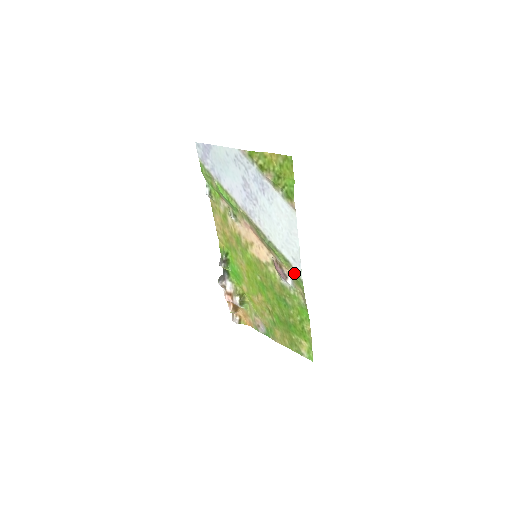
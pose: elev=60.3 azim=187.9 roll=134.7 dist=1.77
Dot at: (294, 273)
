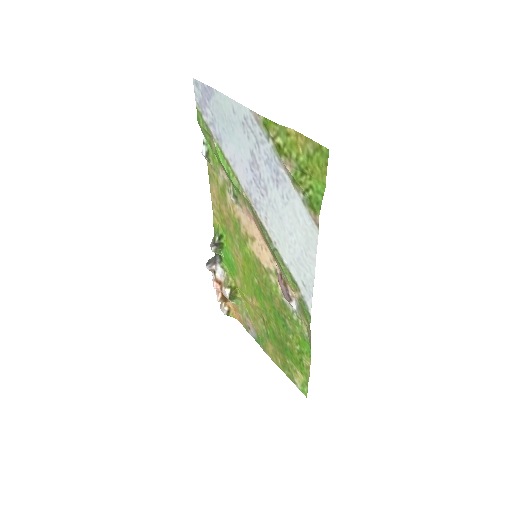
Dot at: (301, 301)
